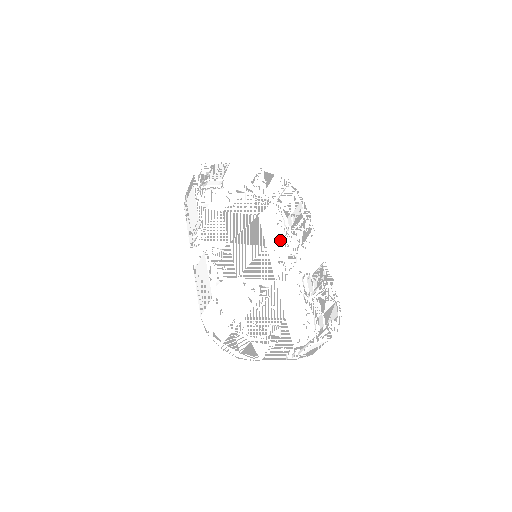
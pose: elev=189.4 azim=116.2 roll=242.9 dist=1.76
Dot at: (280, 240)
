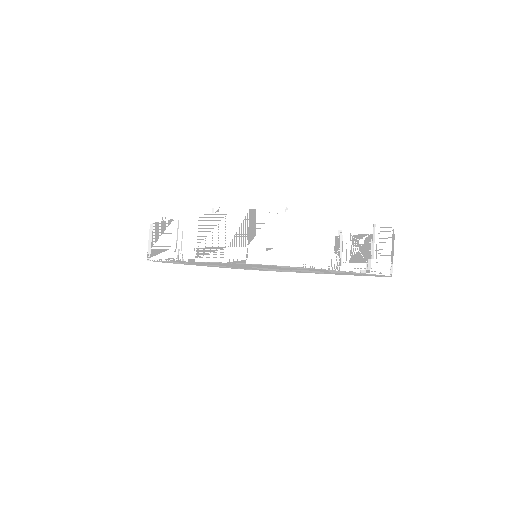
Dot at: (272, 270)
